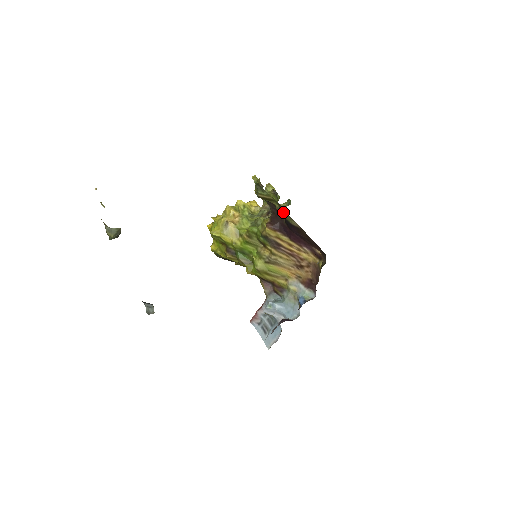
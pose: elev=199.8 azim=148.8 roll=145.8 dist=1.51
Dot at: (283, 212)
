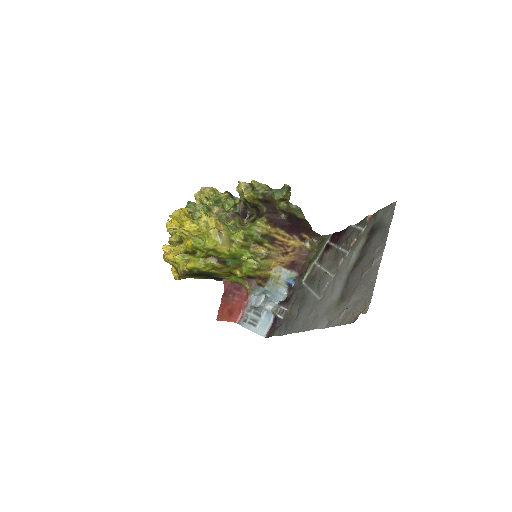
Dot at: (297, 208)
